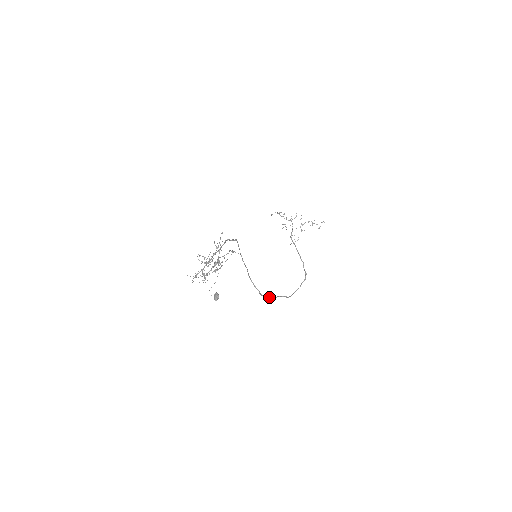
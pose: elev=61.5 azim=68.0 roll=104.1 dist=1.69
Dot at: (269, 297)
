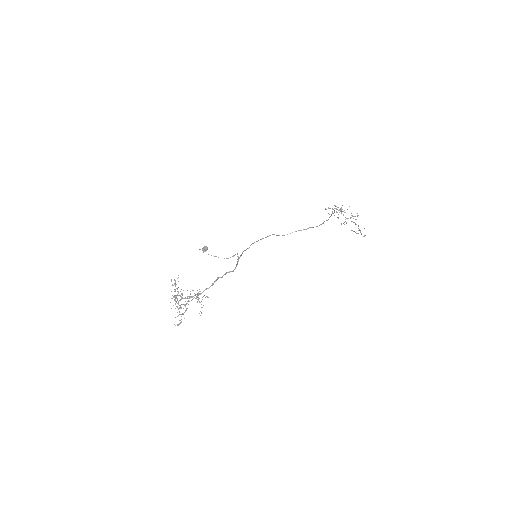
Dot at: occluded
